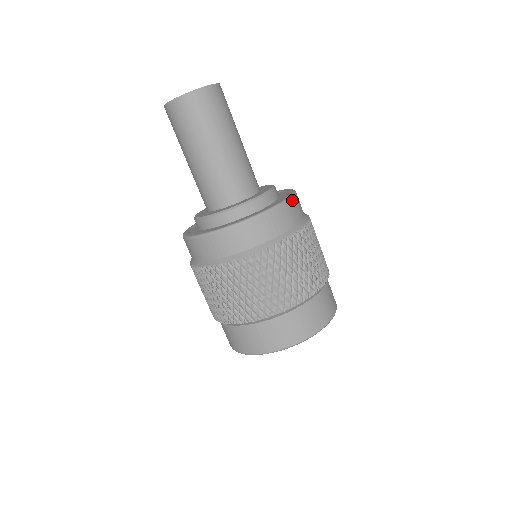
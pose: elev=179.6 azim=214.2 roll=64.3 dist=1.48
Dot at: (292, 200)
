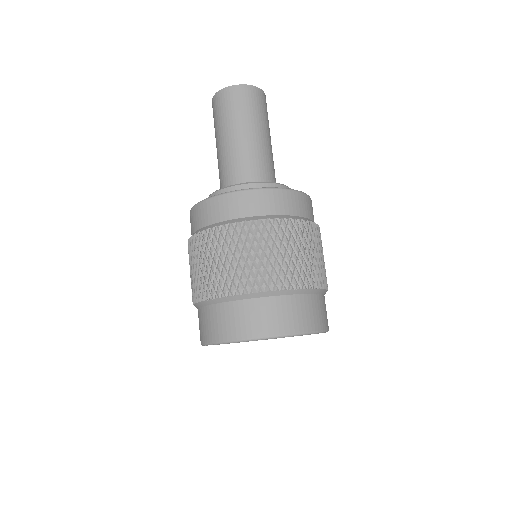
Dot at: (266, 191)
